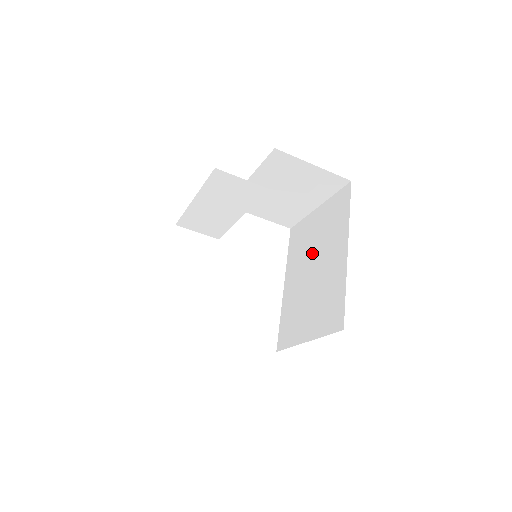
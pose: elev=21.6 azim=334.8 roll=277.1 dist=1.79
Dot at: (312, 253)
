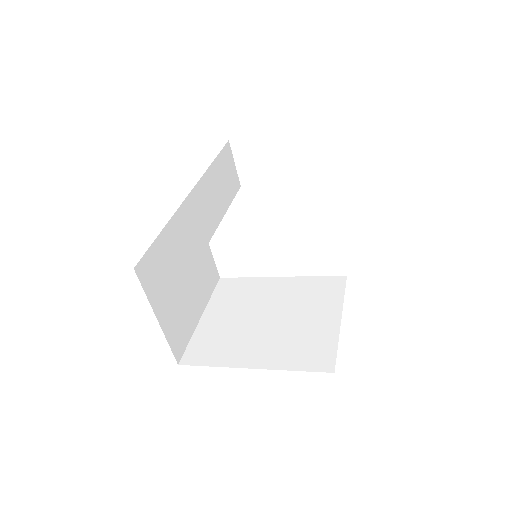
Dot at: occluded
